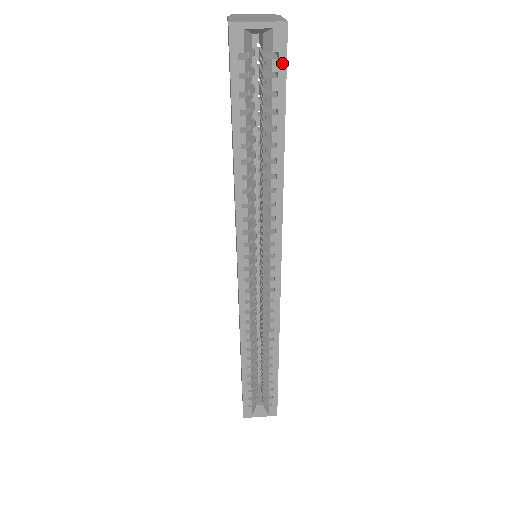
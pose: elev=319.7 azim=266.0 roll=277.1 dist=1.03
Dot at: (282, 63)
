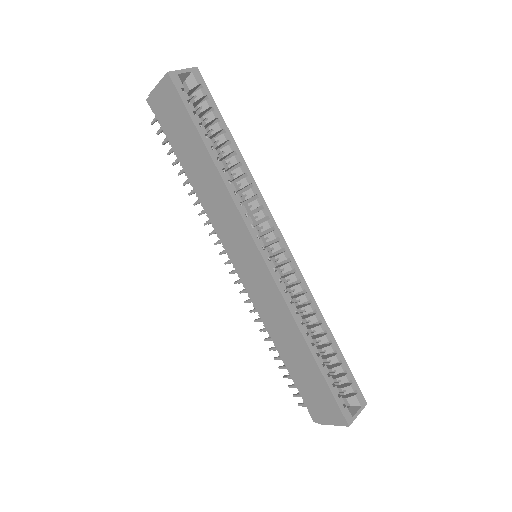
Dot at: (206, 90)
